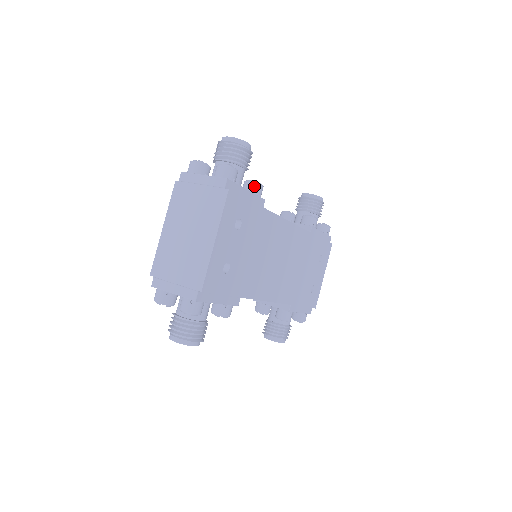
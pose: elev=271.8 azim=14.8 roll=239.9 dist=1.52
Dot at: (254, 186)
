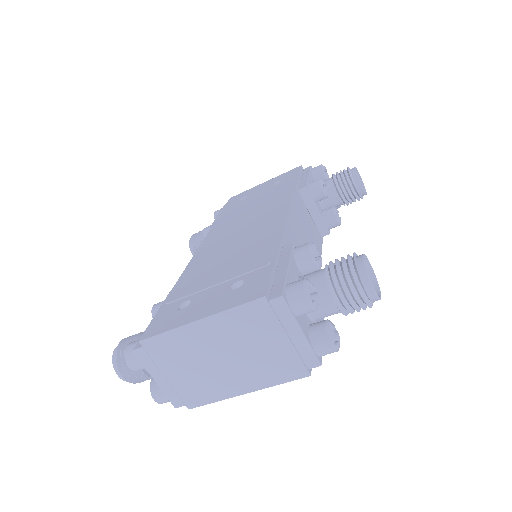
Dot at: occluded
